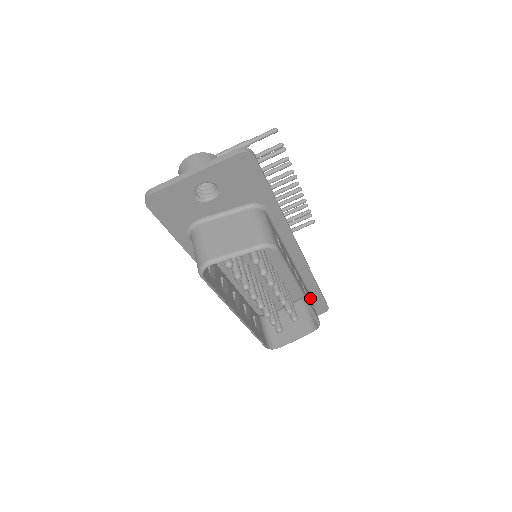
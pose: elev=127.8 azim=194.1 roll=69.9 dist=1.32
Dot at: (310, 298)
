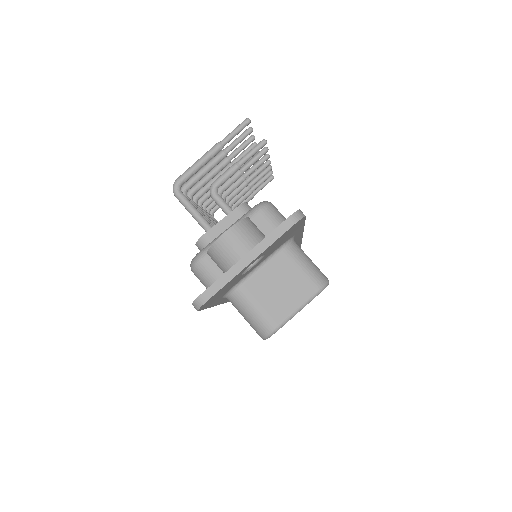
Dot at: occluded
